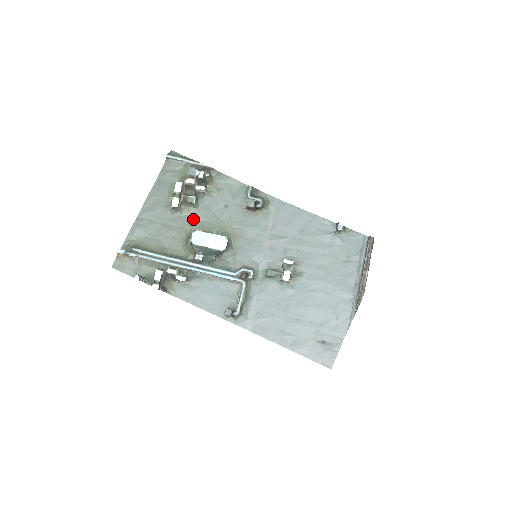
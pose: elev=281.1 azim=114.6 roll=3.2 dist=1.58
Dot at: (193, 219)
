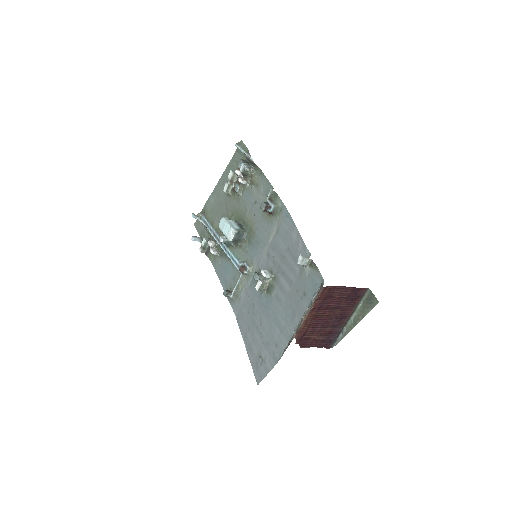
Dot at: (236, 205)
